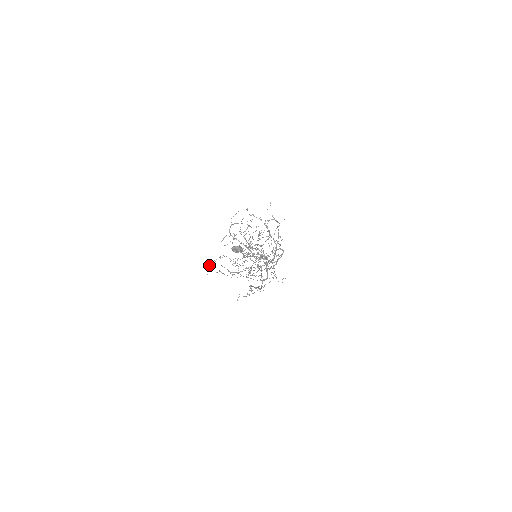
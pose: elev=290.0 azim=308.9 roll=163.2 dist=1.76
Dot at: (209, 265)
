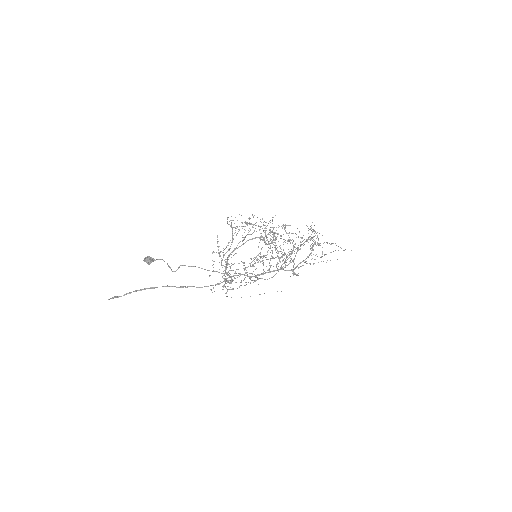
Dot at: (252, 214)
